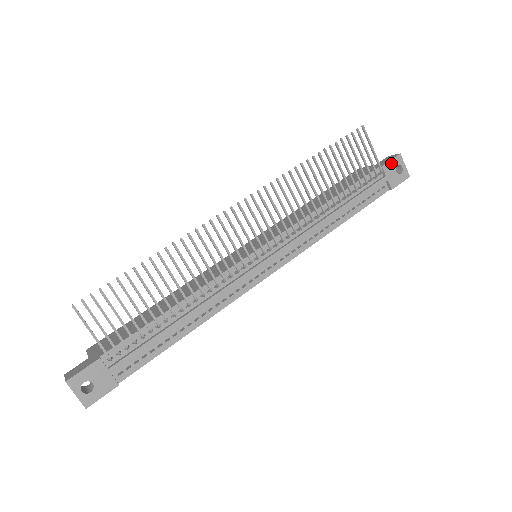
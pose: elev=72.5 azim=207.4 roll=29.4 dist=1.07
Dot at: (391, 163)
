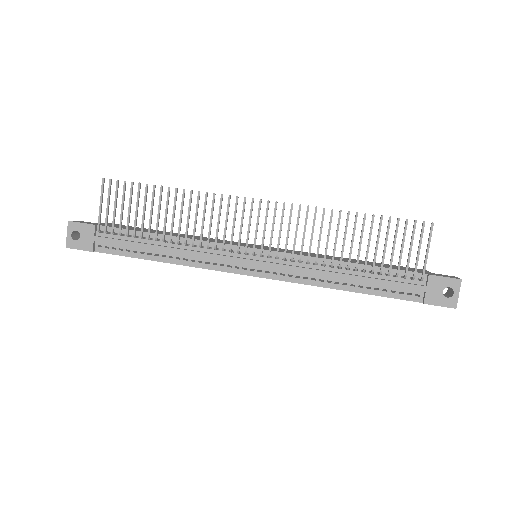
Dot at: (443, 280)
